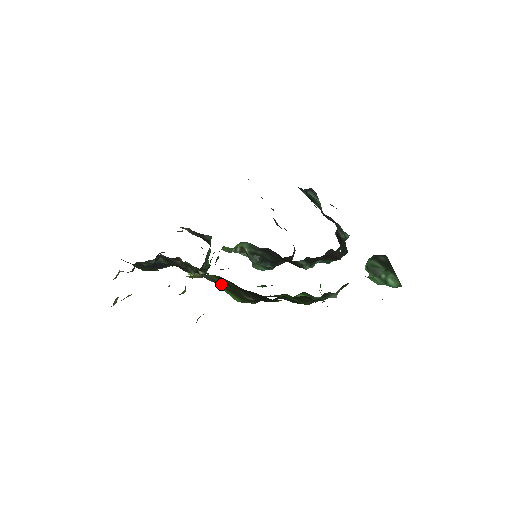
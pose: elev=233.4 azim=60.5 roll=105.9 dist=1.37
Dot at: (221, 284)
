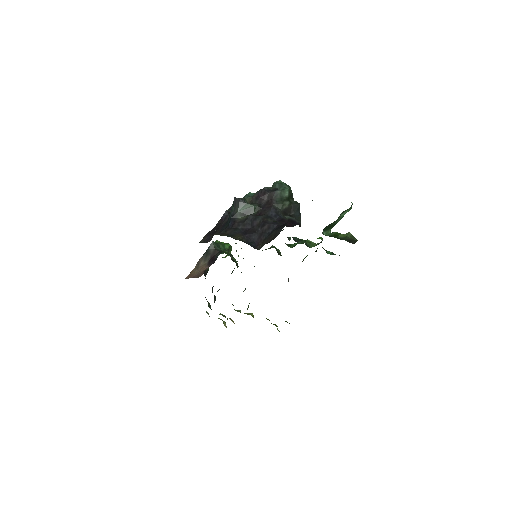
Dot at: occluded
